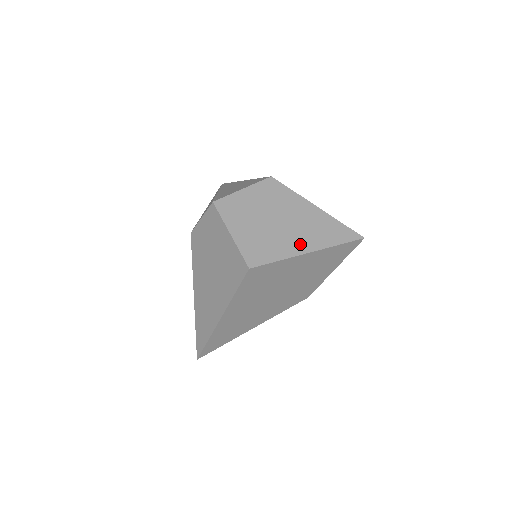
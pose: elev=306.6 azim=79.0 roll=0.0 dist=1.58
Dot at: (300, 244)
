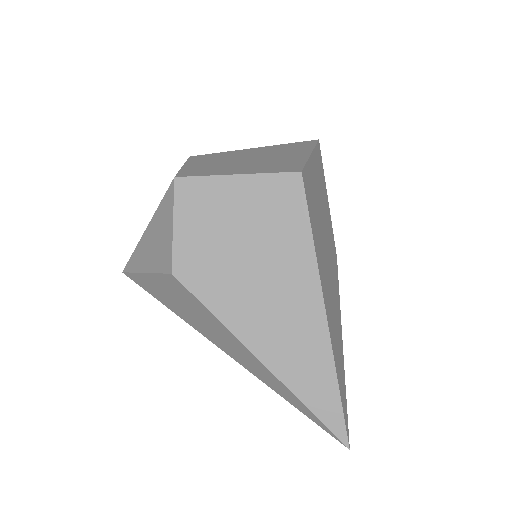
Dot at: (296, 154)
